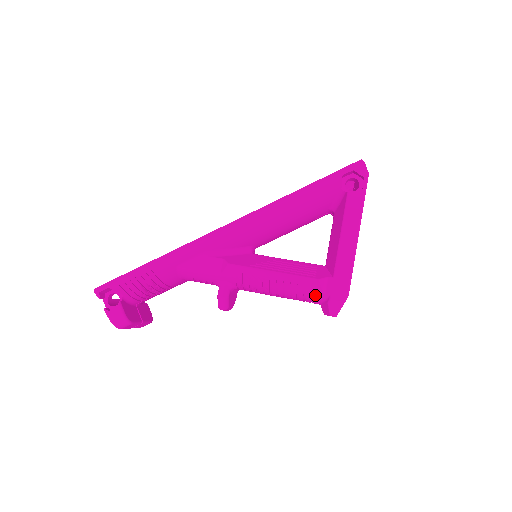
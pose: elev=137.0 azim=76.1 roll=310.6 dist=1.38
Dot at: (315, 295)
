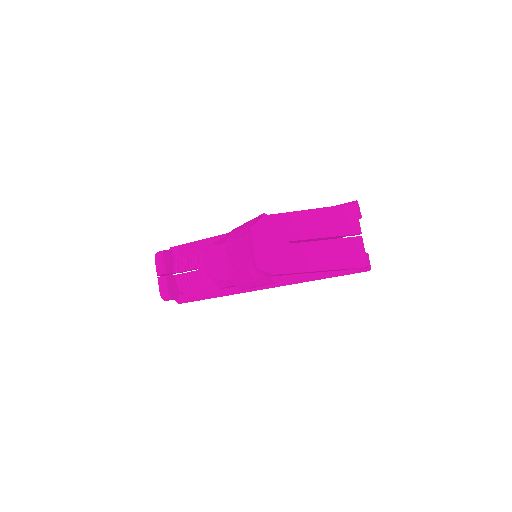
Dot at: occluded
